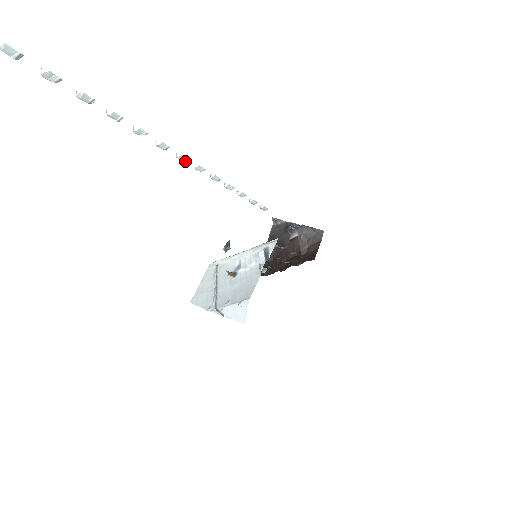
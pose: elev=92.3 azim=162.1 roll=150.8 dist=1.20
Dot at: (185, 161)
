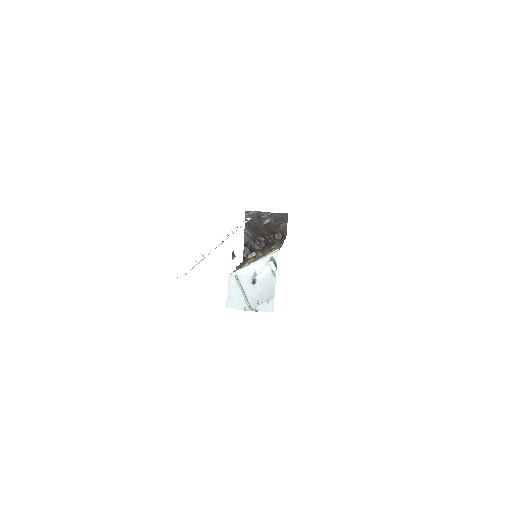
Dot at: occluded
